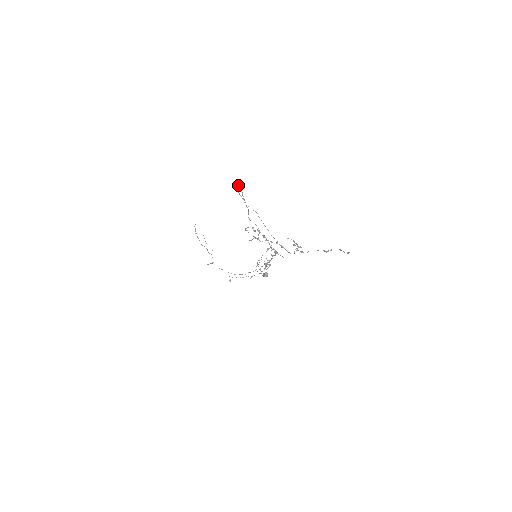
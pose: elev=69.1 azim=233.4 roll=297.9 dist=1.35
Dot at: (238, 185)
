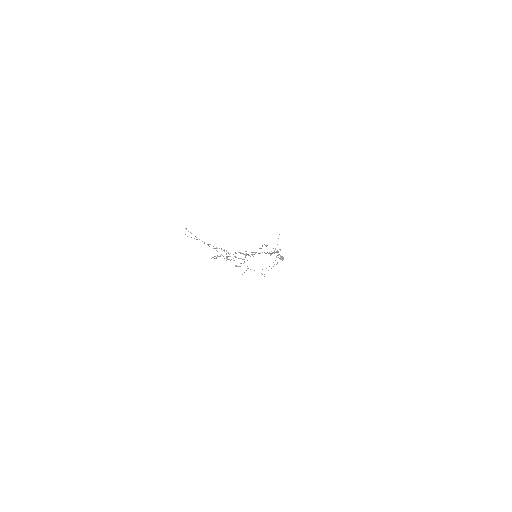
Dot at: occluded
